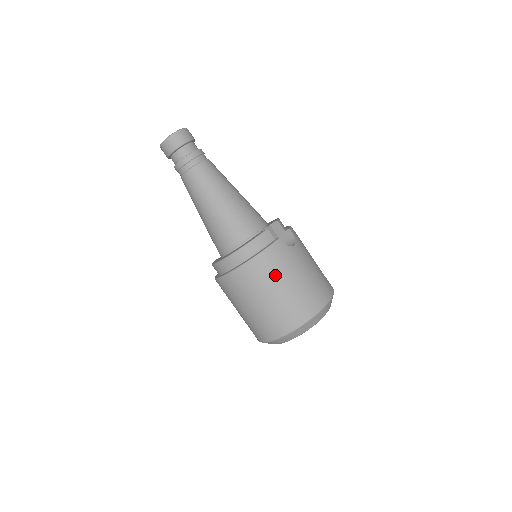
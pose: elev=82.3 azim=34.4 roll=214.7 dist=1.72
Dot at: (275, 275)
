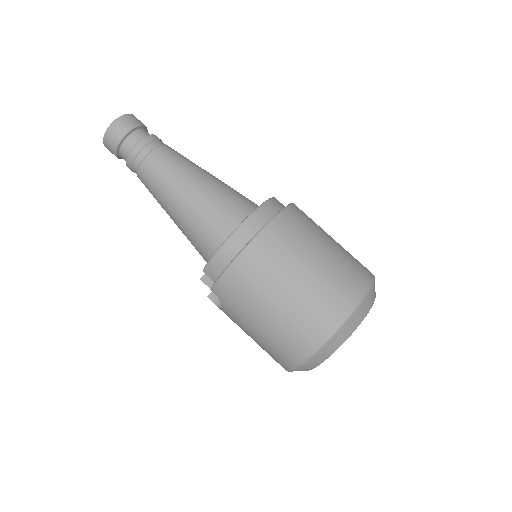
Dot at: (316, 227)
